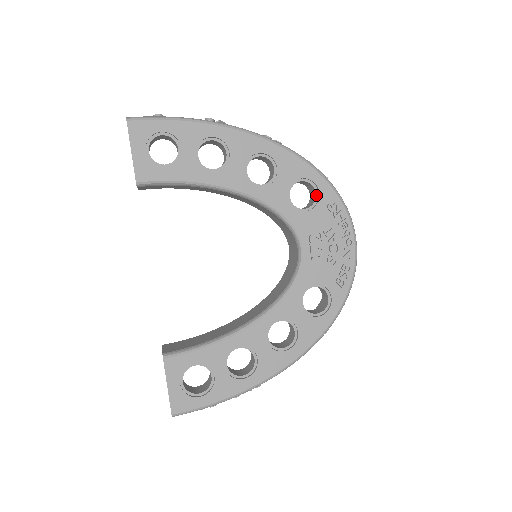
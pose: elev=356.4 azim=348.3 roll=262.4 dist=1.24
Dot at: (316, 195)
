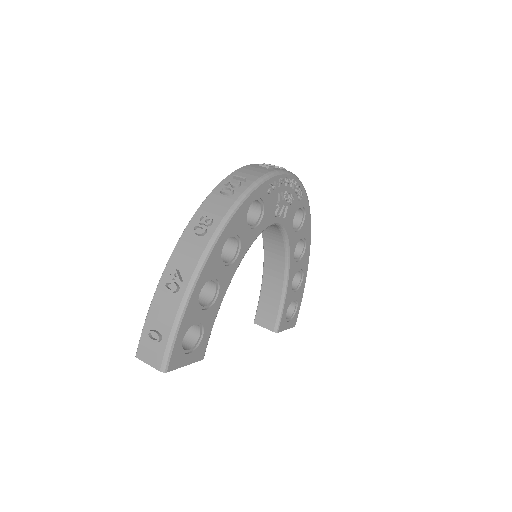
Dot at: (258, 200)
